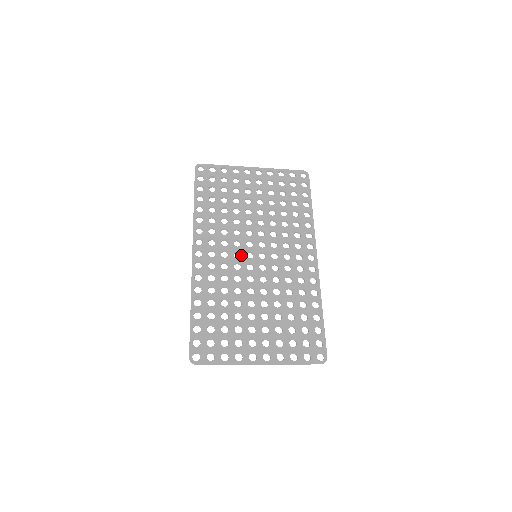
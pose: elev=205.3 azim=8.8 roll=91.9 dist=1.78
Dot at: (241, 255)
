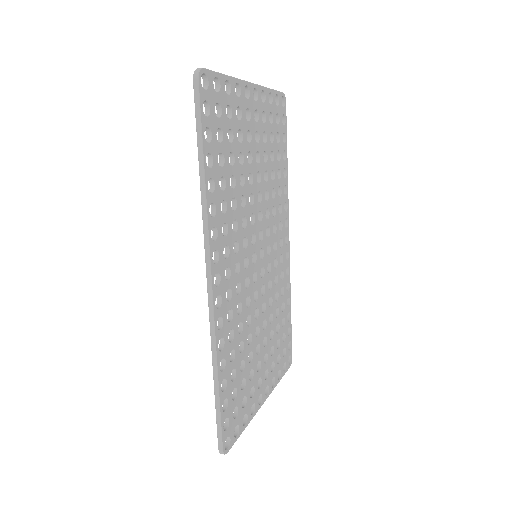
Dot at: (249, 262)
